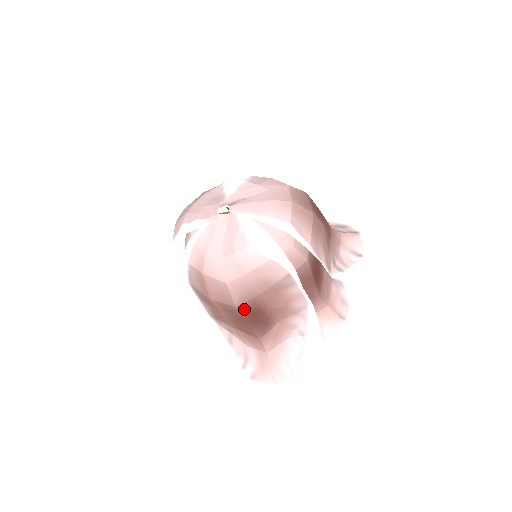
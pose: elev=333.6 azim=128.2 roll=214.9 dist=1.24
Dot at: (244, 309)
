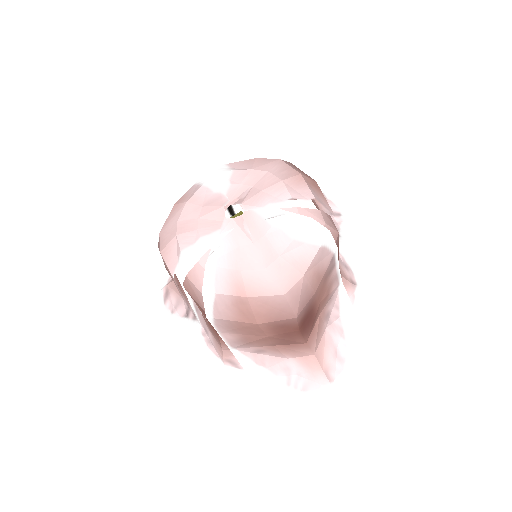
Dot at: (301, 316)
